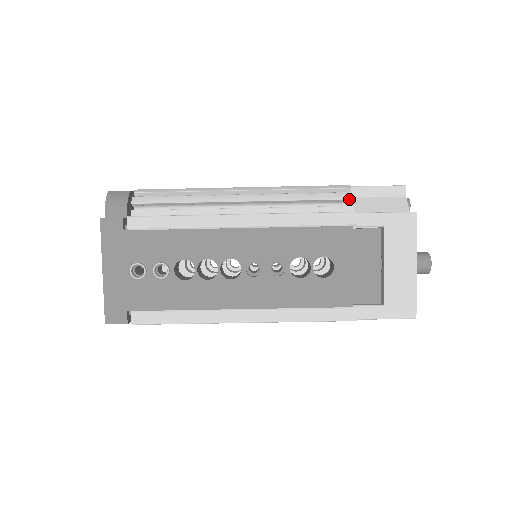
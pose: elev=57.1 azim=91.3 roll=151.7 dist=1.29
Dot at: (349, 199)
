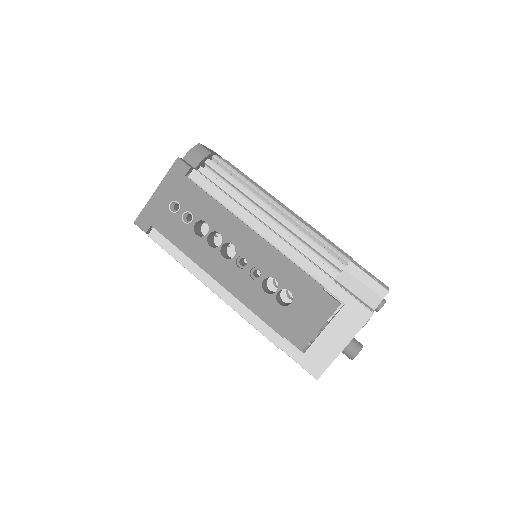
Dot at: (340, 269)
